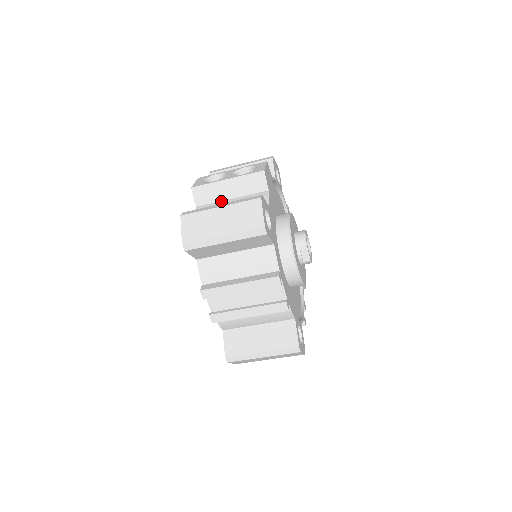
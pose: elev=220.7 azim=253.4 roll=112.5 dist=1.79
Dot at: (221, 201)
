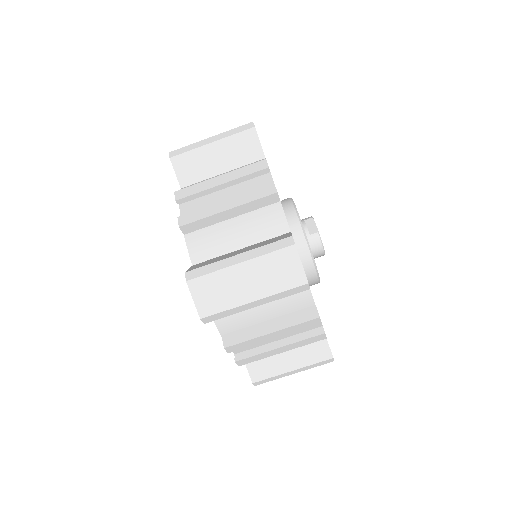
Dot at: occluded
